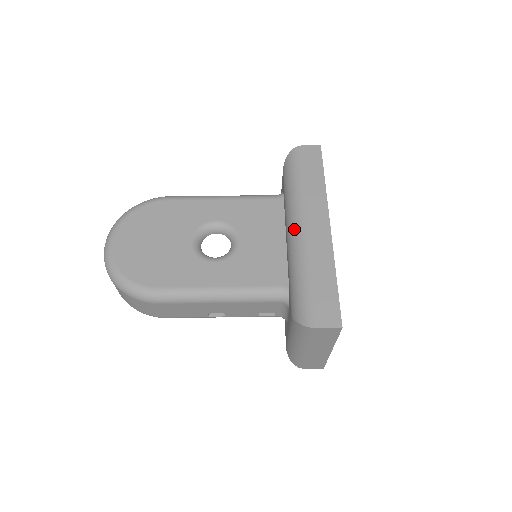
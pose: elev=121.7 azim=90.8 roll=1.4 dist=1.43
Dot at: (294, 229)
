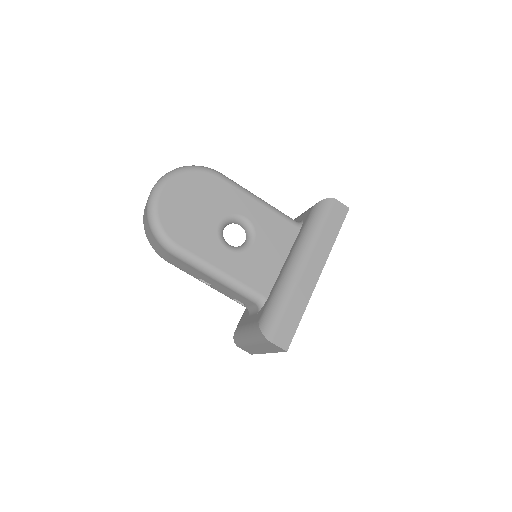
Dot at: (296, 262)
